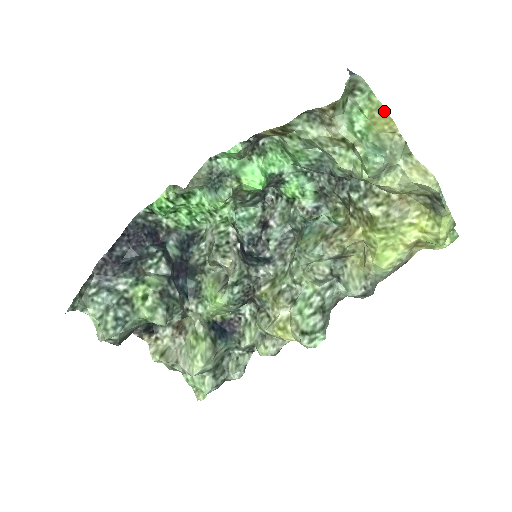
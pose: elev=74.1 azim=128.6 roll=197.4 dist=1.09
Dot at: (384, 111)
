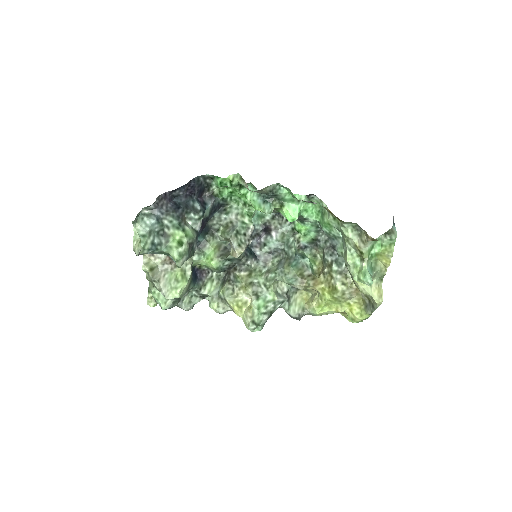
Dot at: (391, 256)
